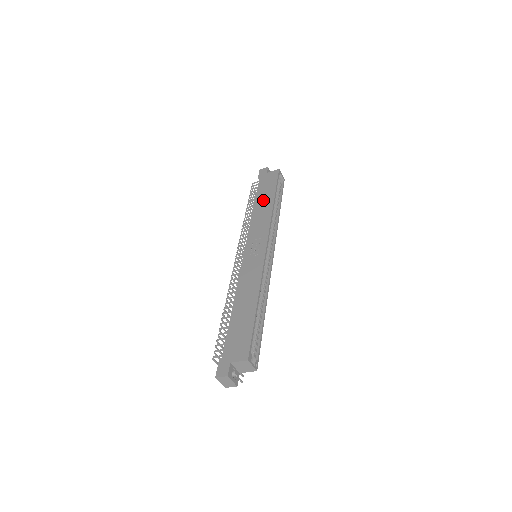
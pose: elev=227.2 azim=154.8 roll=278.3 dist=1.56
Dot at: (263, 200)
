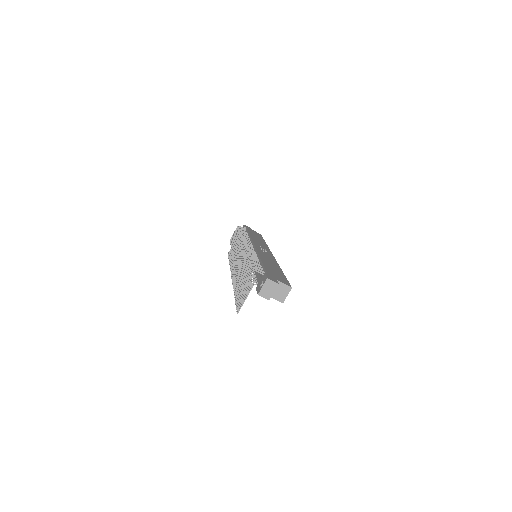
Dot at: (257, 237)
